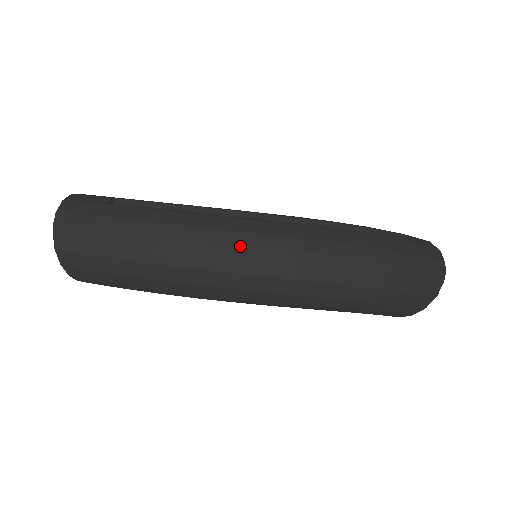
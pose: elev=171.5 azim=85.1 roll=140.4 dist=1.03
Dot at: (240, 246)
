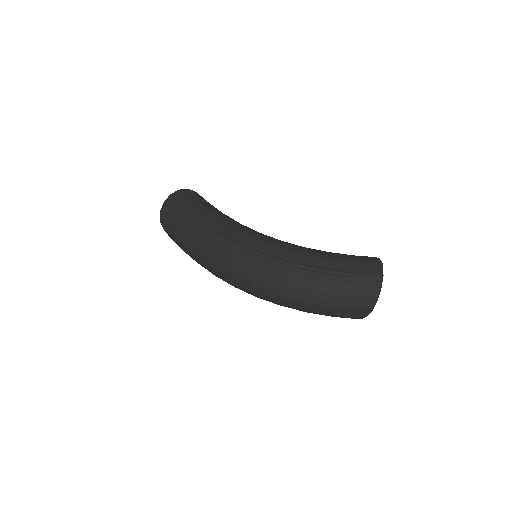
Dot at: (223, 269)
